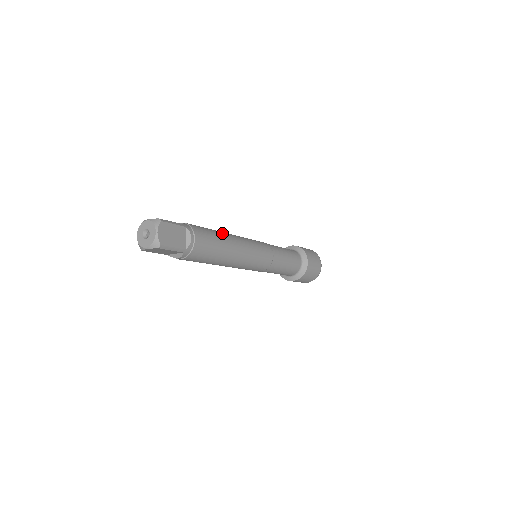
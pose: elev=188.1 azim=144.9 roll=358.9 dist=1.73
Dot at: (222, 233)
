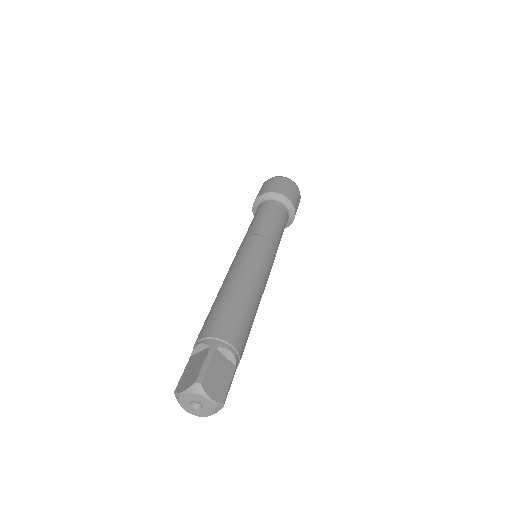
Dot at: (232, 294)
